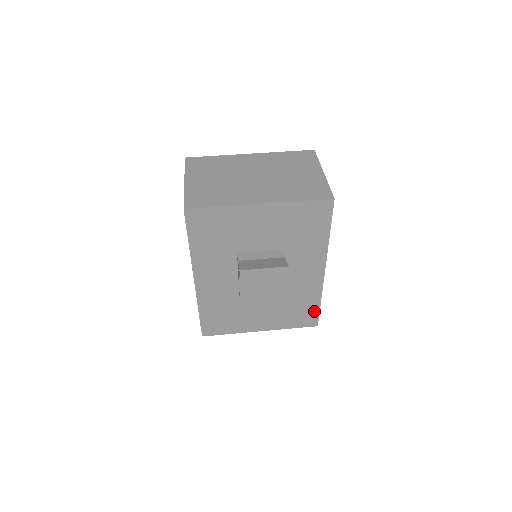
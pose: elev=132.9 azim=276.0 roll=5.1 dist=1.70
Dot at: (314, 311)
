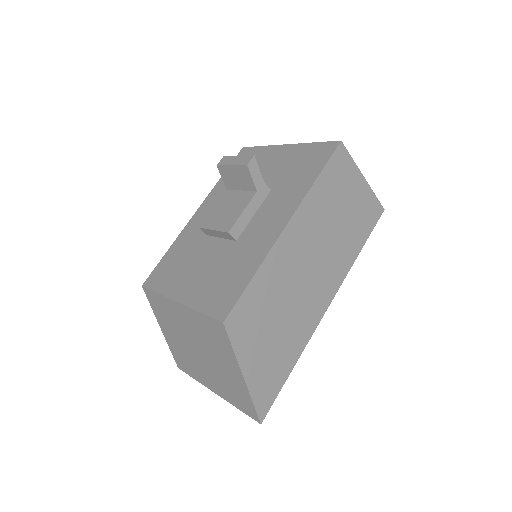
Dot at: (238, 290)
